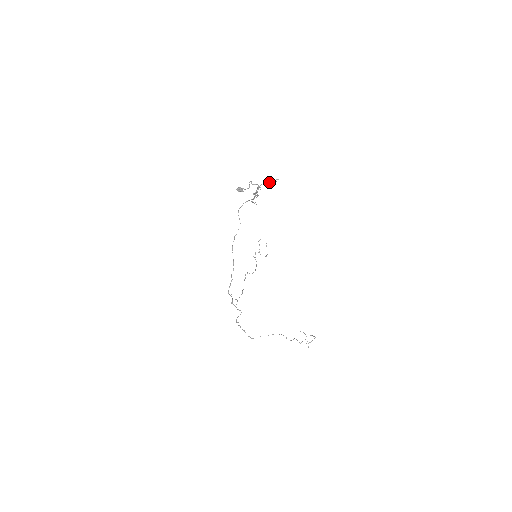
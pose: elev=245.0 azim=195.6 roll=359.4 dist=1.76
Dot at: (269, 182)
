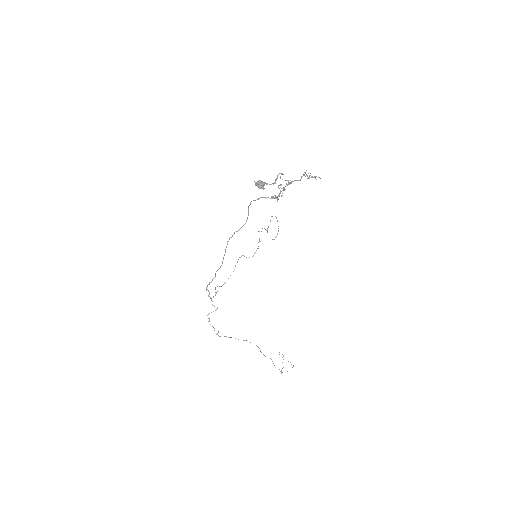
Dot at: occluded
